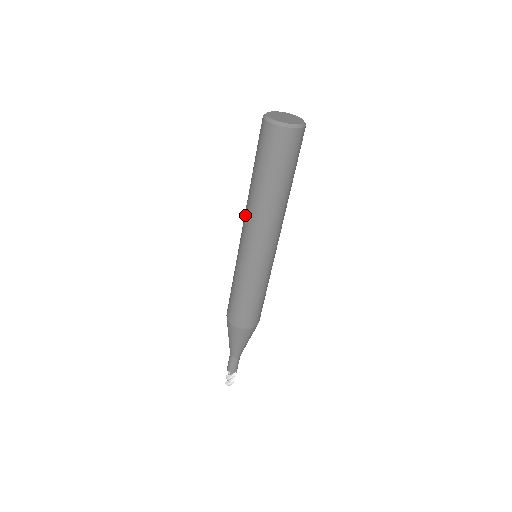
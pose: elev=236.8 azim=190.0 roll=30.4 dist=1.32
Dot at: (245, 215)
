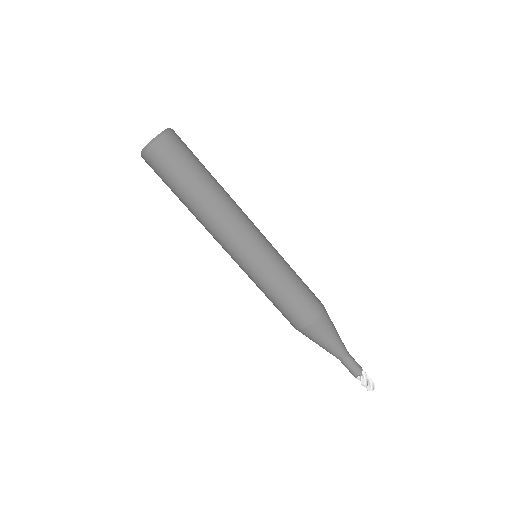
Dot at: (211, 233)
